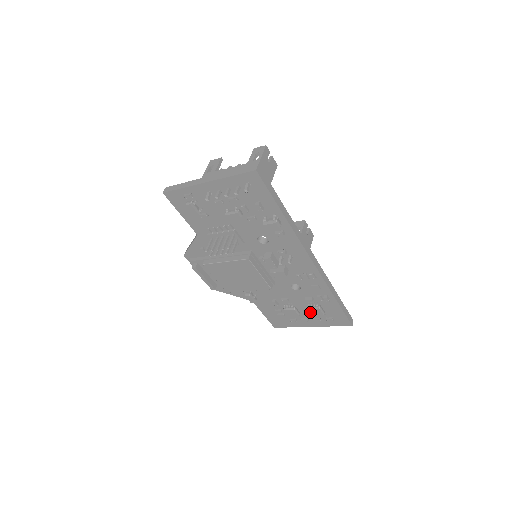
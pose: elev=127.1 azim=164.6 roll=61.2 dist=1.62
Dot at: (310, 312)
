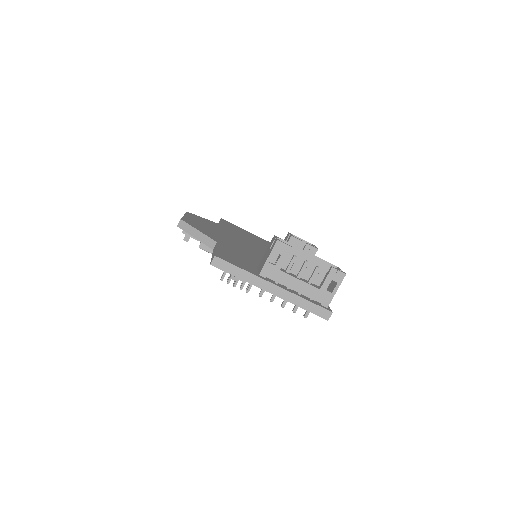
Dot at: occluded
